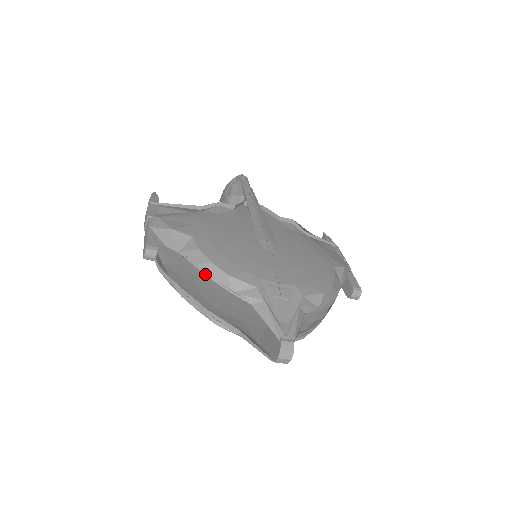
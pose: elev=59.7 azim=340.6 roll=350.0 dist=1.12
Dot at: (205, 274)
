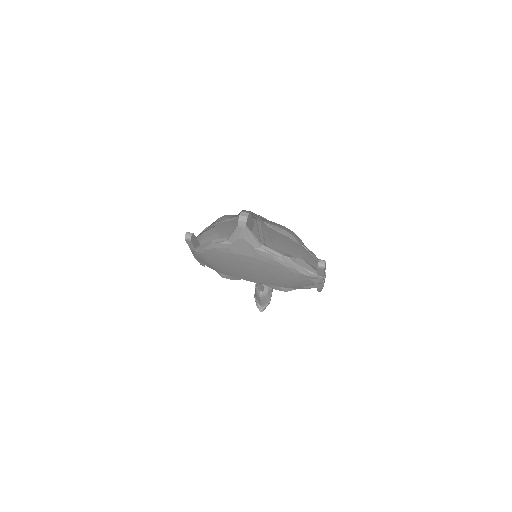
Dot at: occluded
